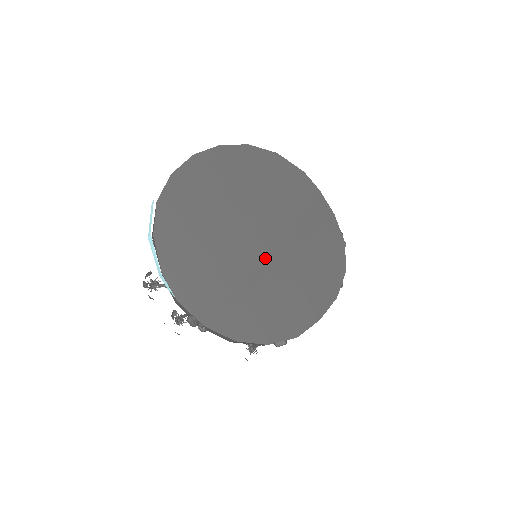
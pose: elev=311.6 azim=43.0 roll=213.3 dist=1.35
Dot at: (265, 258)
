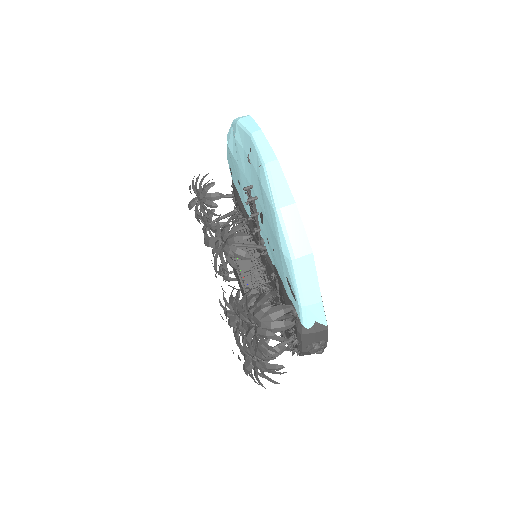
Dot at: occluded
